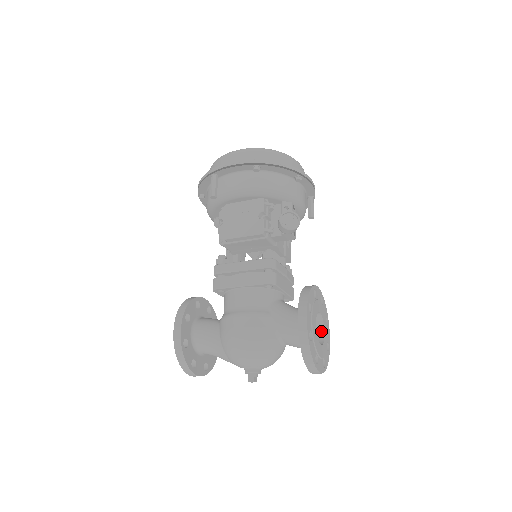
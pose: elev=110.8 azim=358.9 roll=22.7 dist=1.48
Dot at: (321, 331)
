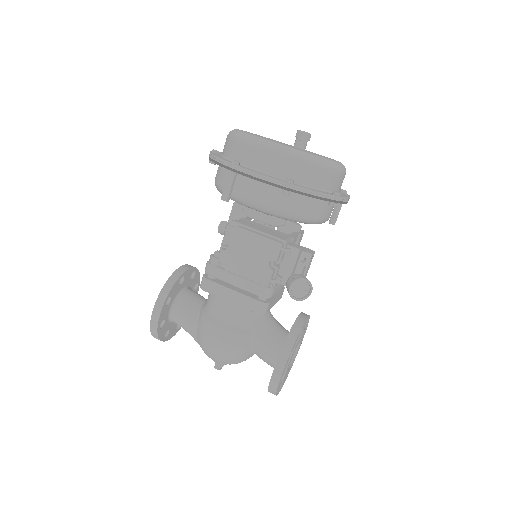
Dot at: occluded
